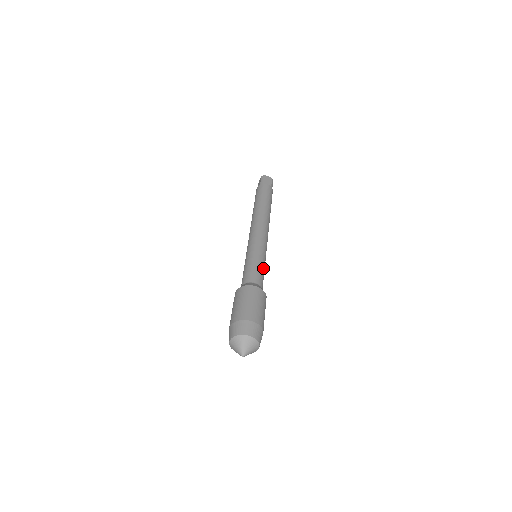
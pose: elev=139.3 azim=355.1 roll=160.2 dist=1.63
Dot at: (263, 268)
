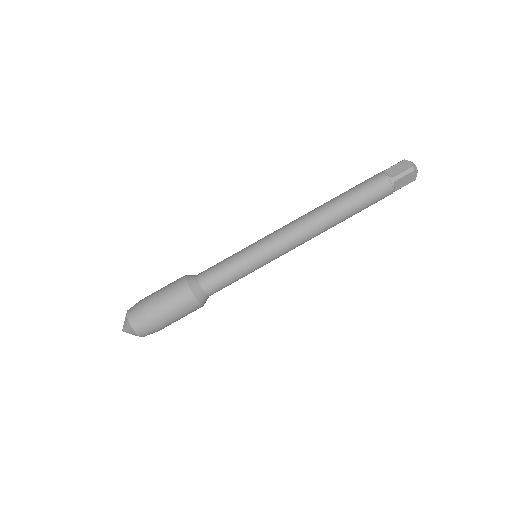
Dot at: (232, 270)
